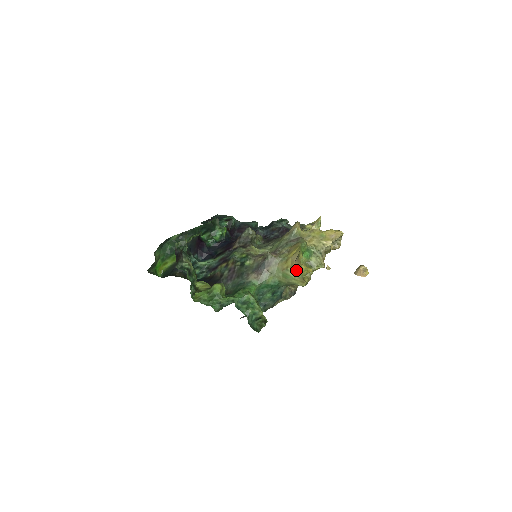
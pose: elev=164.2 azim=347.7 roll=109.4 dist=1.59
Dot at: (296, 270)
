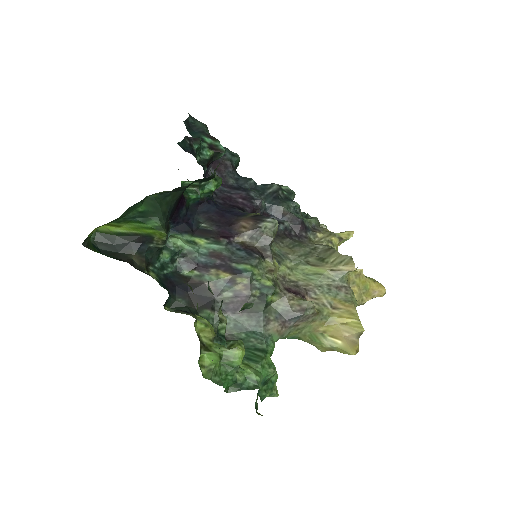
Dot at: (337, 344)
